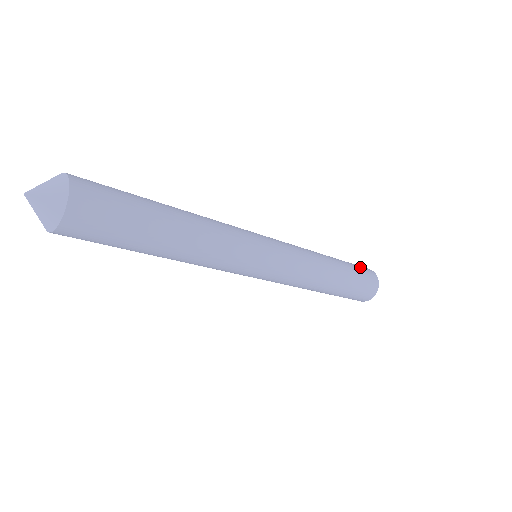
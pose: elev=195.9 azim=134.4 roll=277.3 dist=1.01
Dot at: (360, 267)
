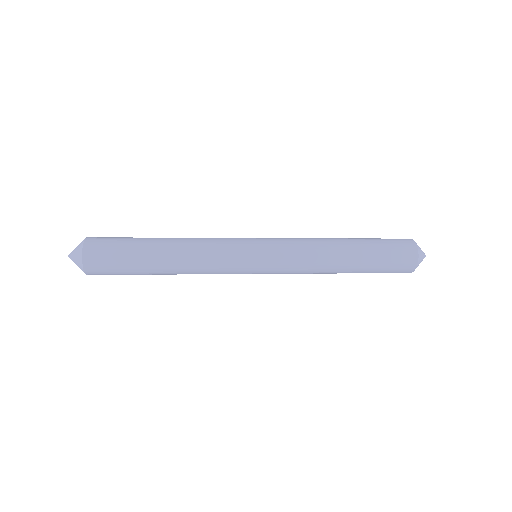
Dot at: (394, 250)
